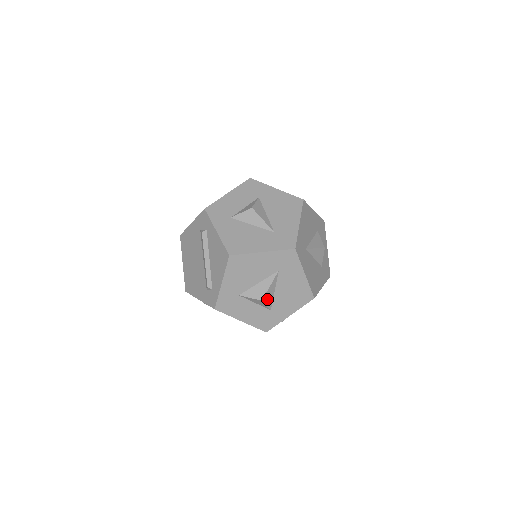
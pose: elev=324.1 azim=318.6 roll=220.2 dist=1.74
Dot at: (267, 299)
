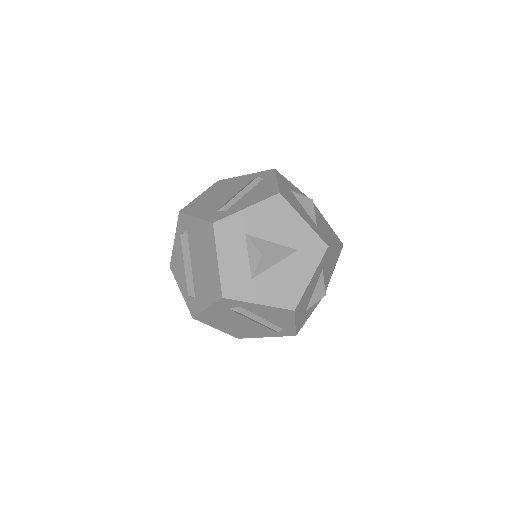
Dot at: (264, 262)
